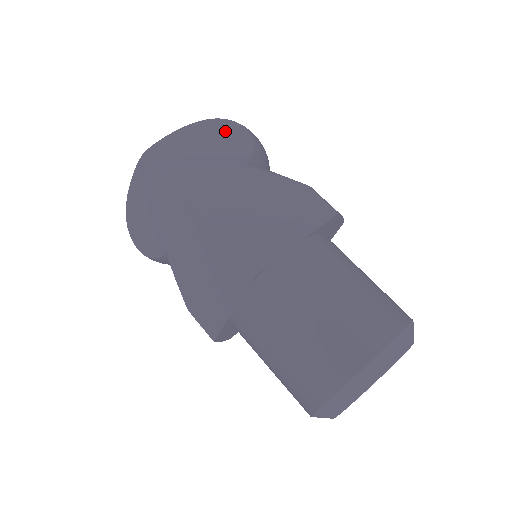
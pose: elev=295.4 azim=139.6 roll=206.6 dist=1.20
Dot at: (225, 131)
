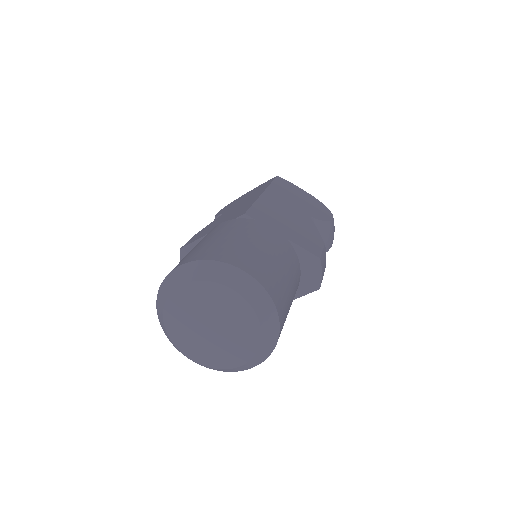
Dot at: (322, 209)
